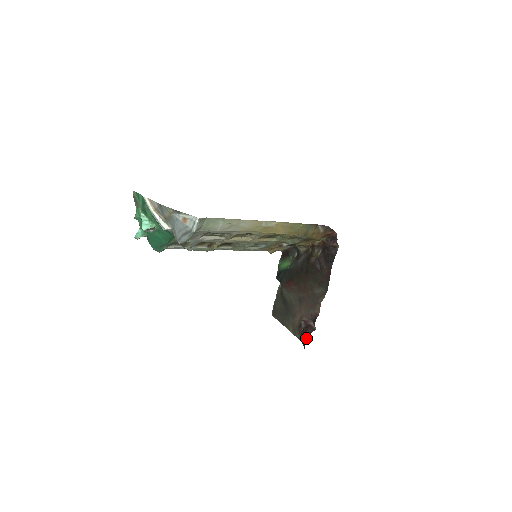
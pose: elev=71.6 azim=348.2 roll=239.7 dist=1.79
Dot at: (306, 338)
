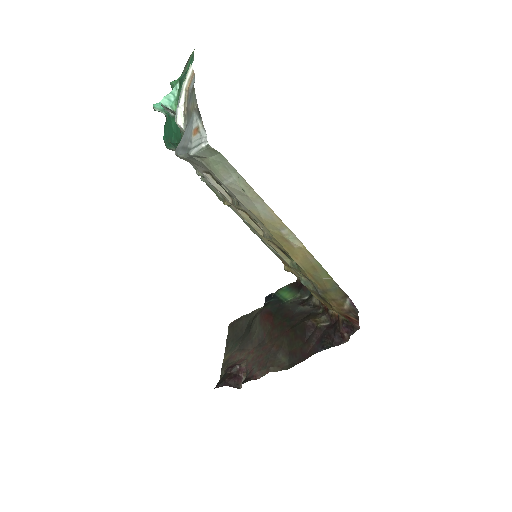
Dot at: (221, 385)
